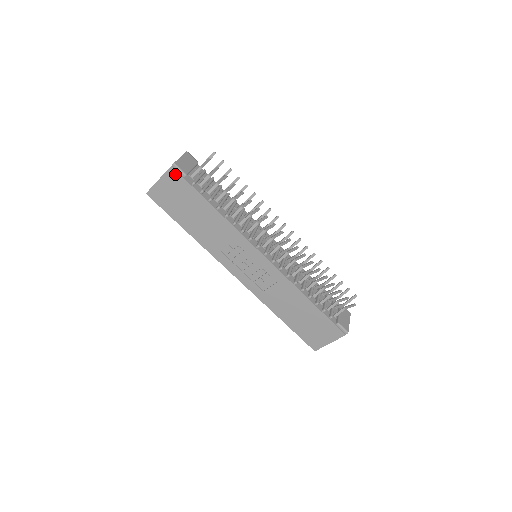
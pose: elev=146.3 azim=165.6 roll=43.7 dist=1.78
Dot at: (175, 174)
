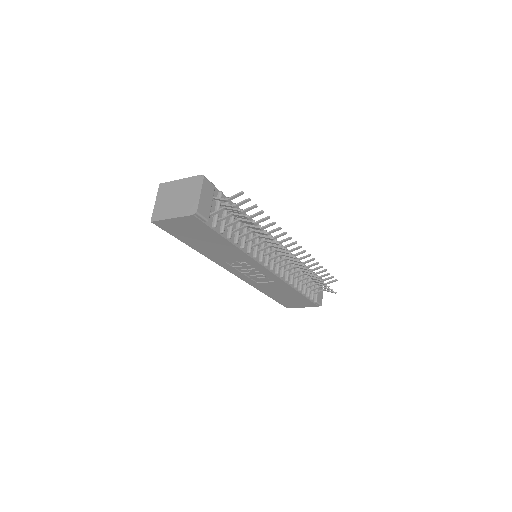
Dot at: (195, 220)
